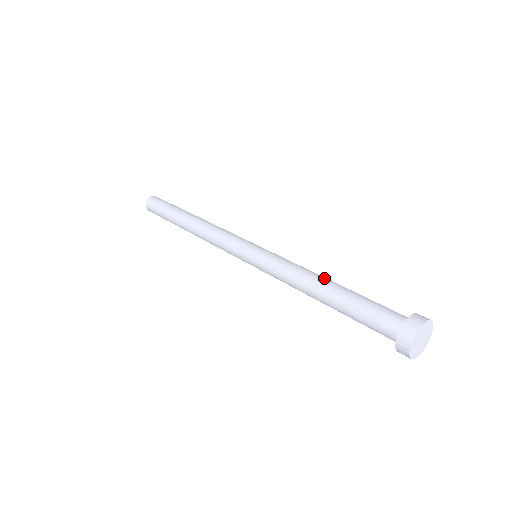
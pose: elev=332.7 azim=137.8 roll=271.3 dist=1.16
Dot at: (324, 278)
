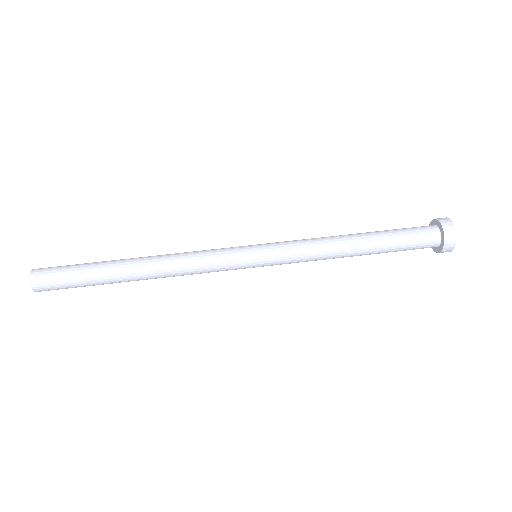
Dot at: (349, 238)
